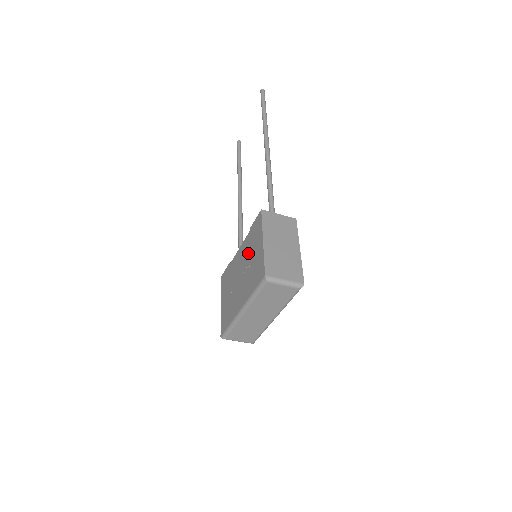
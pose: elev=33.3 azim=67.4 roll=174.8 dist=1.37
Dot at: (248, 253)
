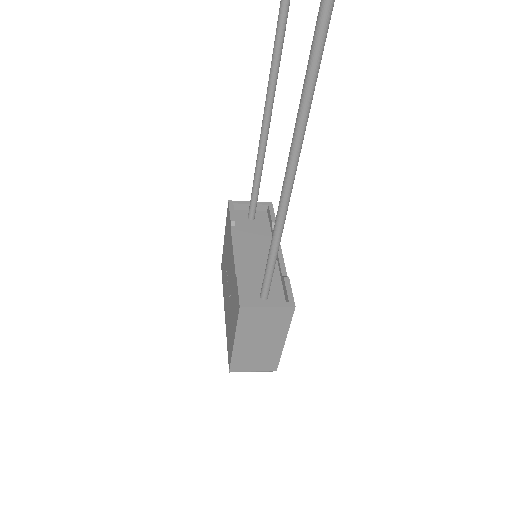
Dot at: (231, 295)
